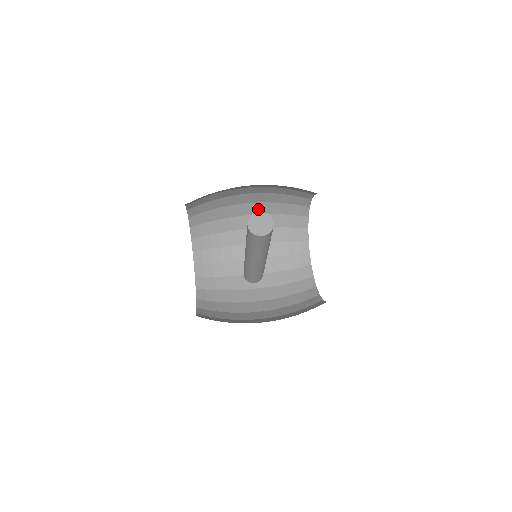
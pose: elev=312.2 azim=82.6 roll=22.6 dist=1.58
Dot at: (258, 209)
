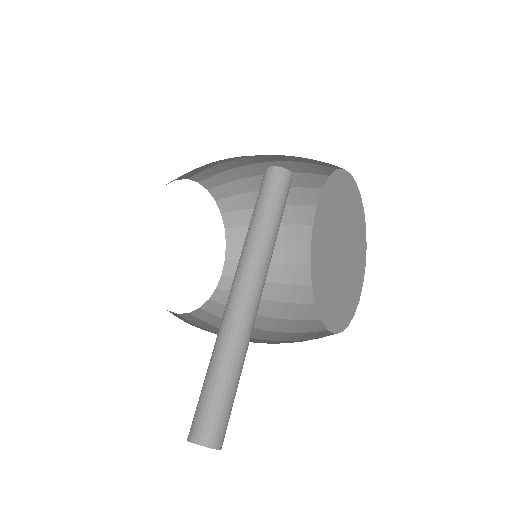
Dot at: (294, 313)
